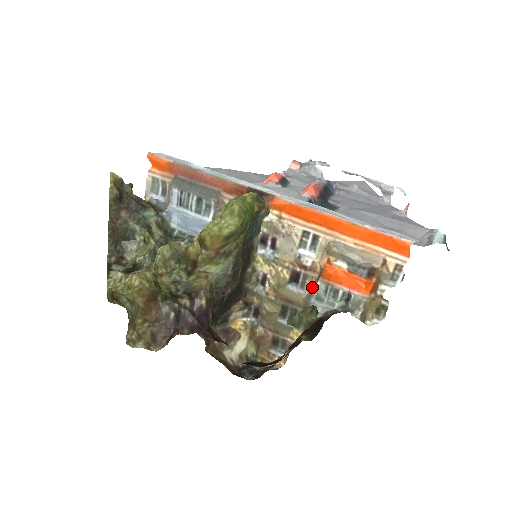
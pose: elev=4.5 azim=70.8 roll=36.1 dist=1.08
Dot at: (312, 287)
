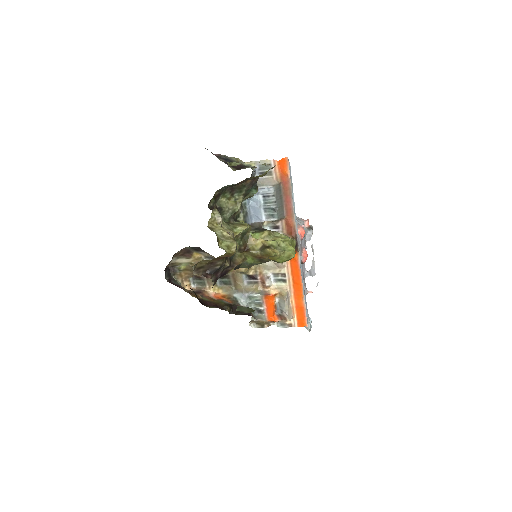
Dot at: (252, 289)
